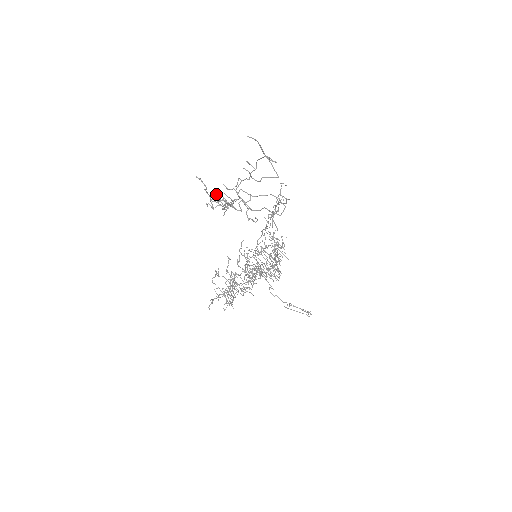
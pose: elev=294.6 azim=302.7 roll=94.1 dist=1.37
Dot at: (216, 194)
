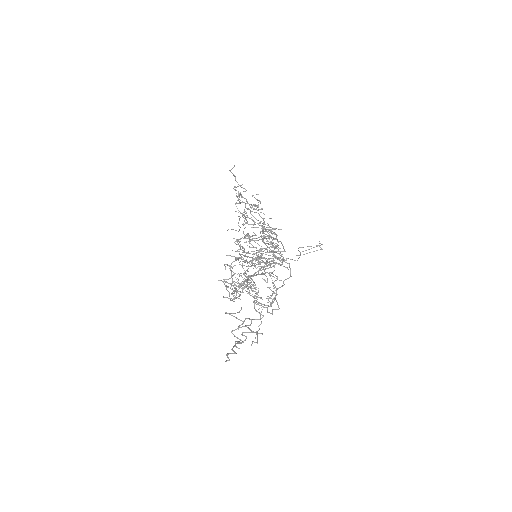
Dot at: (226, 313)
